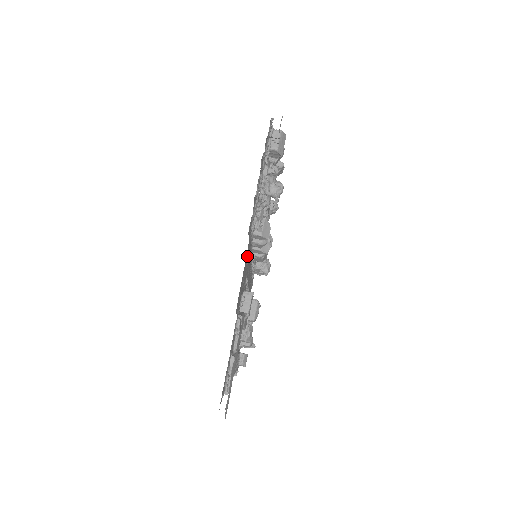
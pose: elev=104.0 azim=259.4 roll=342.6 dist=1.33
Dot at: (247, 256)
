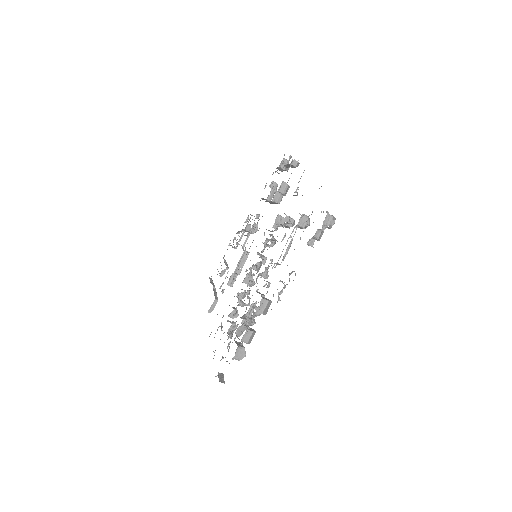
Dot at: occluded
